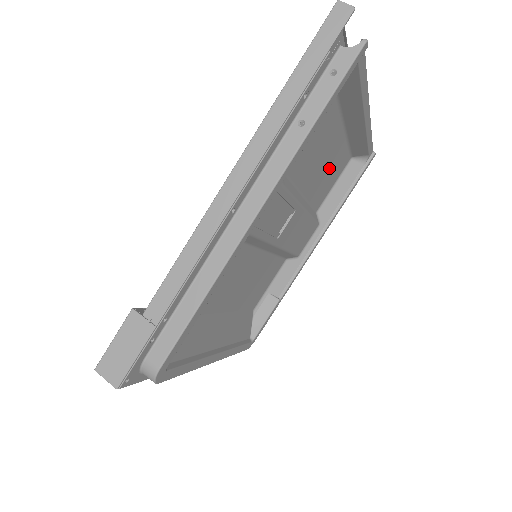
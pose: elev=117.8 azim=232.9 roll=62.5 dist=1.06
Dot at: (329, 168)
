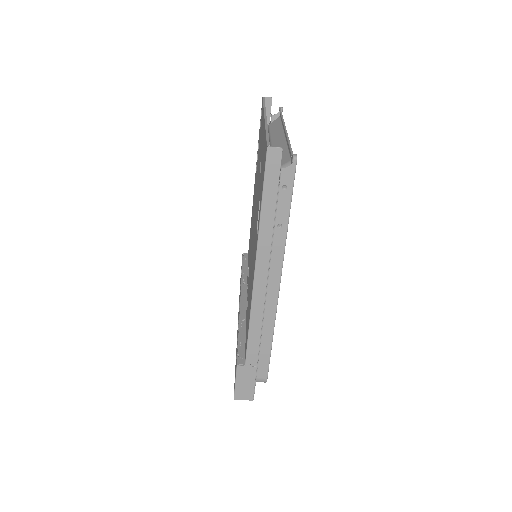
Dot at: occluded
